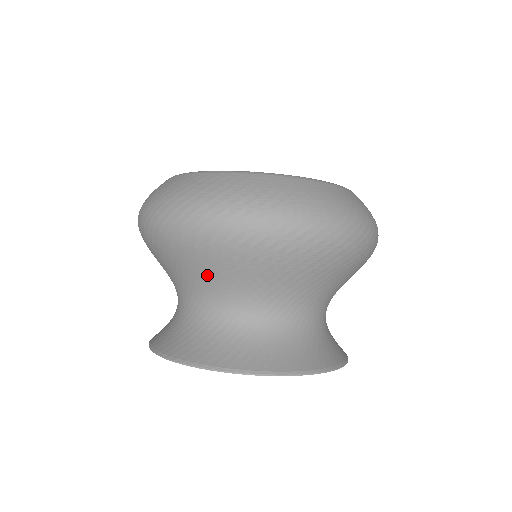
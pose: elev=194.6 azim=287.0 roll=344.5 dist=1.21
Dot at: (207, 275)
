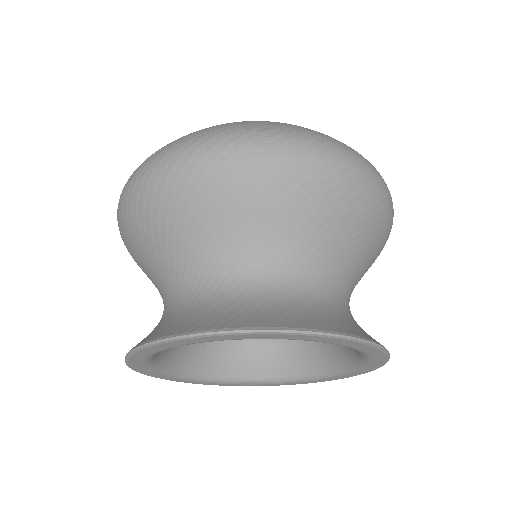
Dot at: (156, 249)
